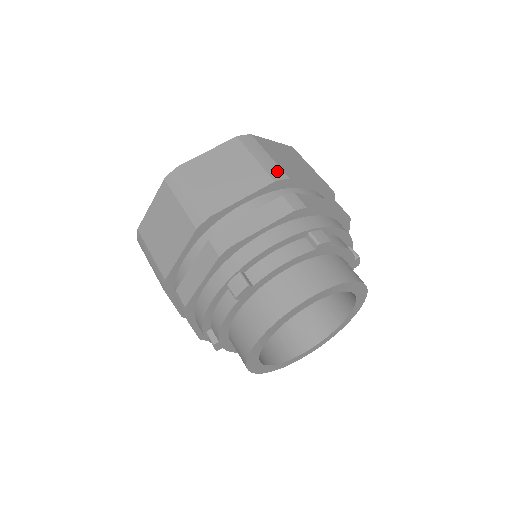
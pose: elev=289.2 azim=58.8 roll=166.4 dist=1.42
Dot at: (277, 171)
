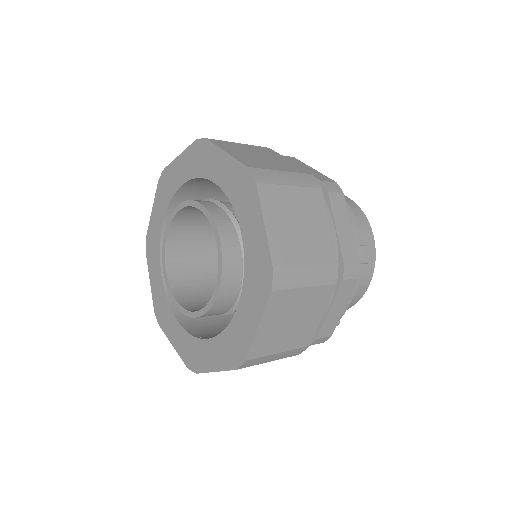
Dot at: (328, 272)
